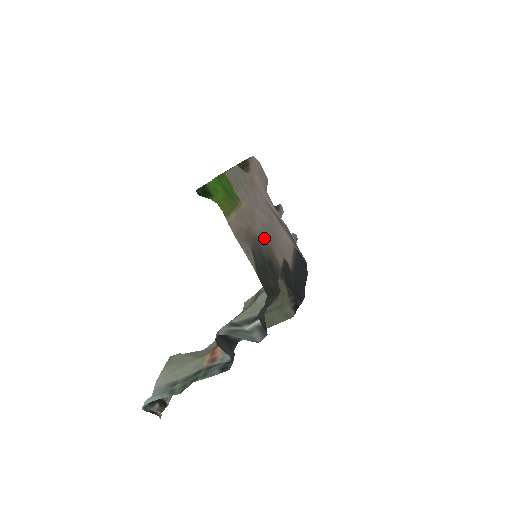
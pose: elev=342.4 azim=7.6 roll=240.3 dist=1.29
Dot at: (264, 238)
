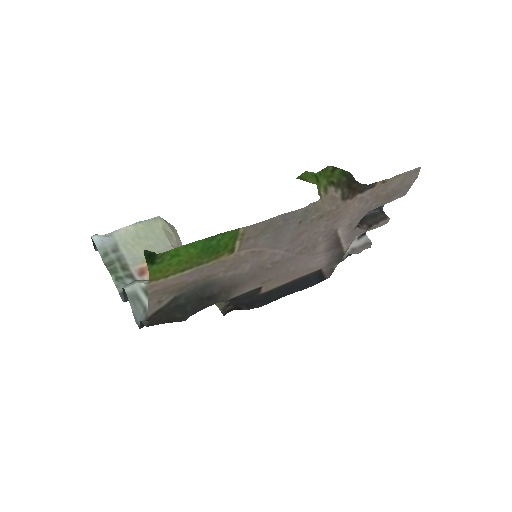
Dot at: (235, 278)
